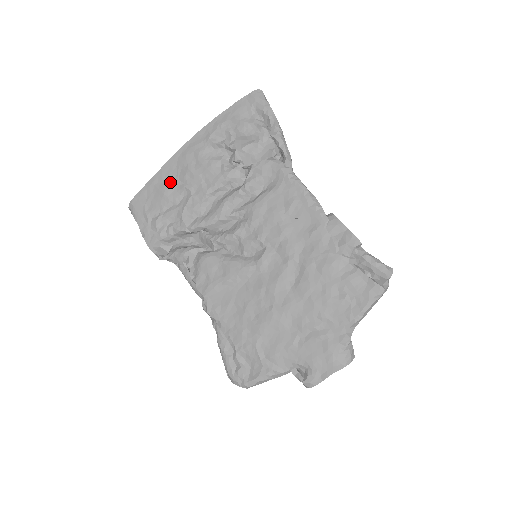
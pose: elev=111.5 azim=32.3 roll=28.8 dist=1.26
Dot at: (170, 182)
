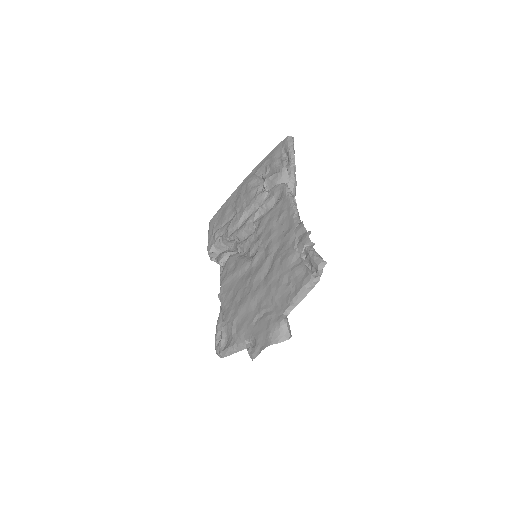
Dot at: (230, 206)
